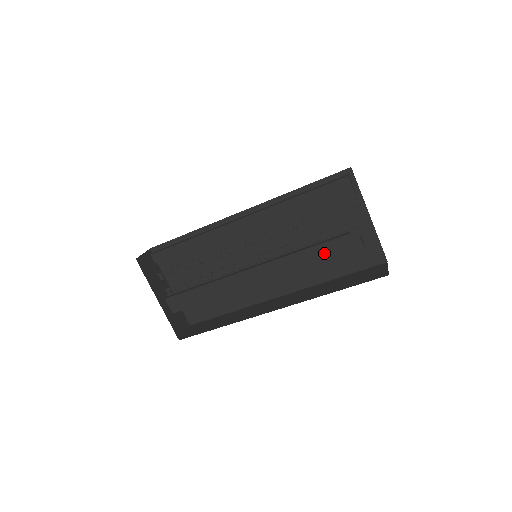
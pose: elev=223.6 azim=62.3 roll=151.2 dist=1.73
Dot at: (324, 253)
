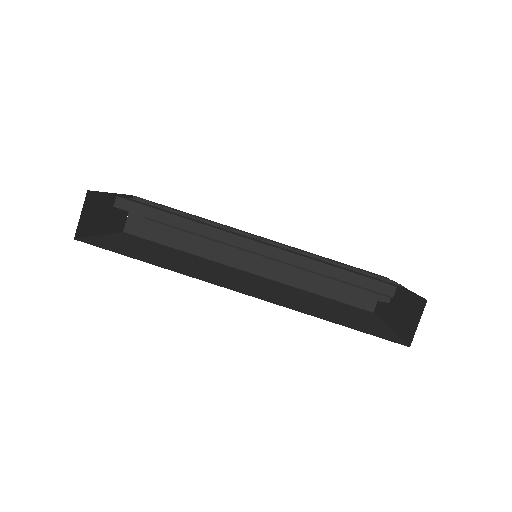
Dot at: occluded
